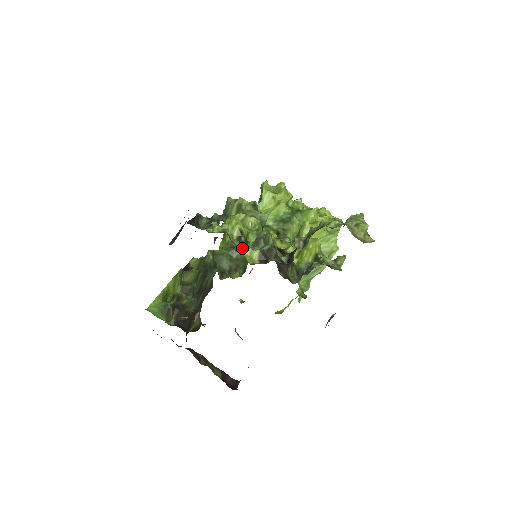
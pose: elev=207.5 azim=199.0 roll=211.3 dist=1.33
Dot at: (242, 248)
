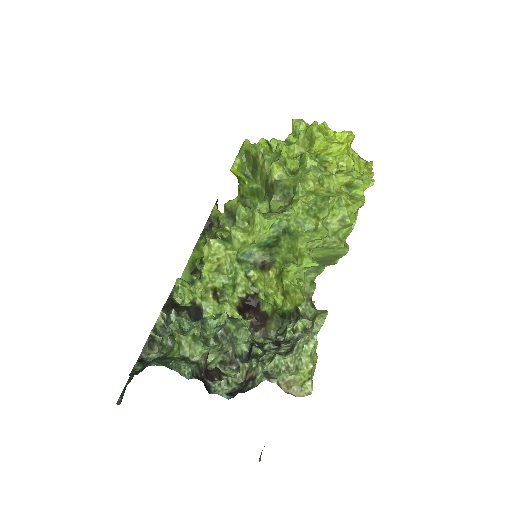
Dot at: (211, 325)
